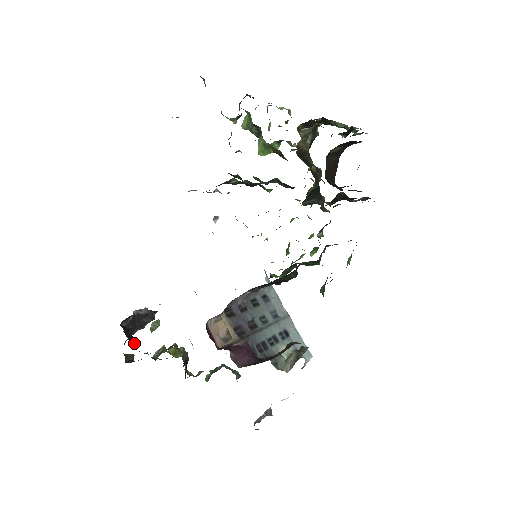
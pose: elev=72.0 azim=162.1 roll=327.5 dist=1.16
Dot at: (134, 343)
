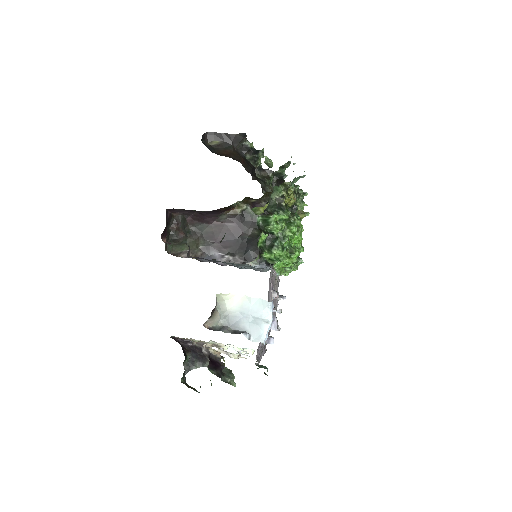
Dot at: occluded
